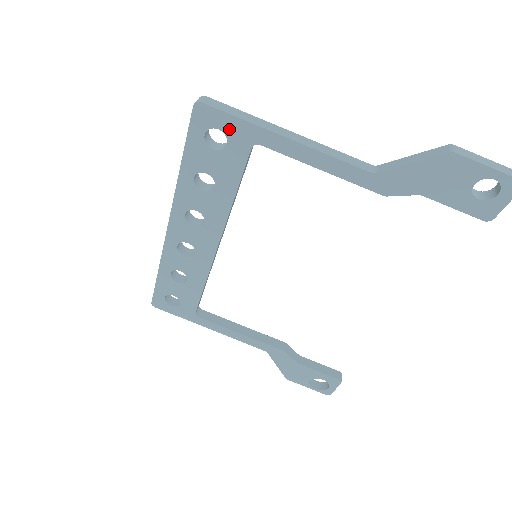
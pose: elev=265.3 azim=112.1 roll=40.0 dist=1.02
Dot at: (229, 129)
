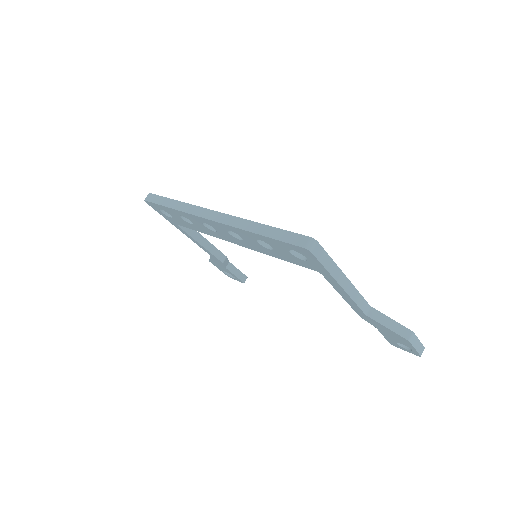
Dot at: (313, 263)
